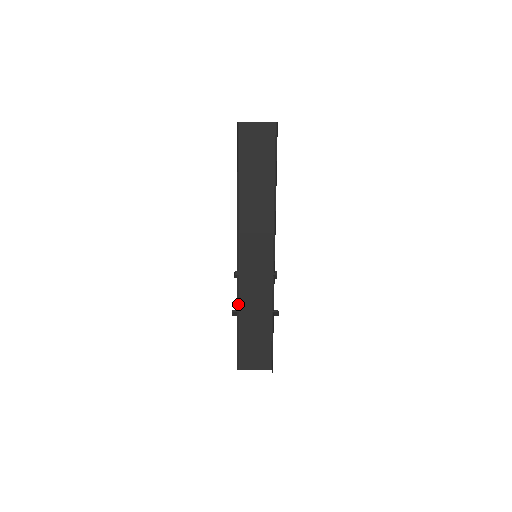
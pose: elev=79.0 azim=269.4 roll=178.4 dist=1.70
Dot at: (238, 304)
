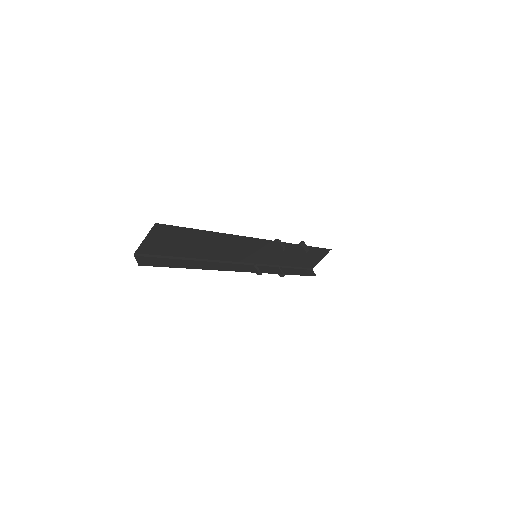
Dot at: (275, 266)
